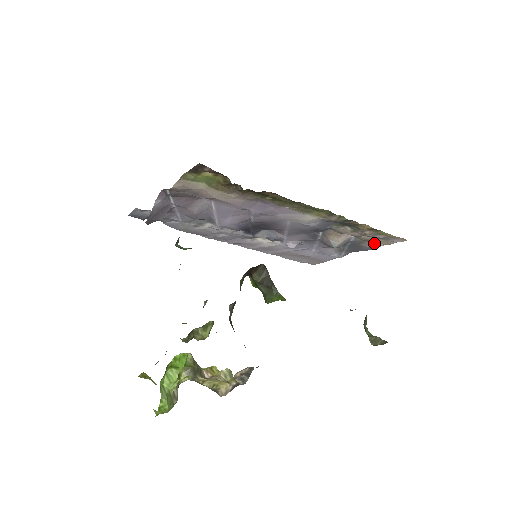
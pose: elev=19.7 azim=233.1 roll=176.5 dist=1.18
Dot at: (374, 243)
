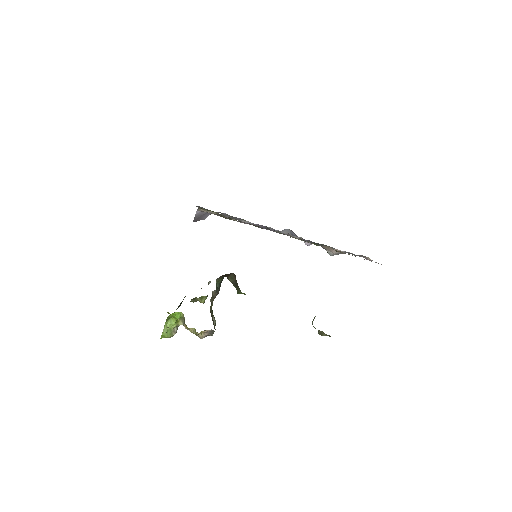
Dot at: (368, 257)
